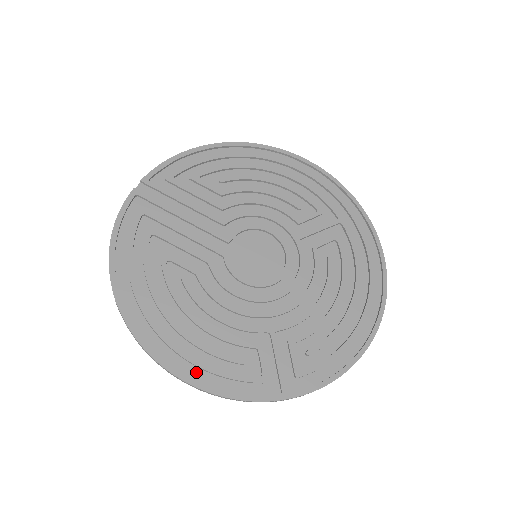
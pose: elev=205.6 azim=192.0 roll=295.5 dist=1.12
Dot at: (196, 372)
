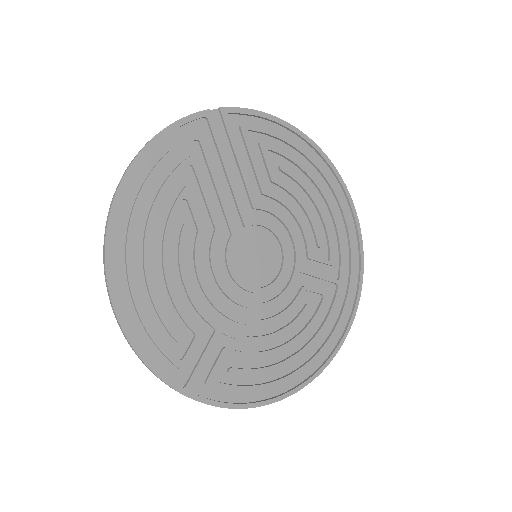
Dot at: (131, 314)
